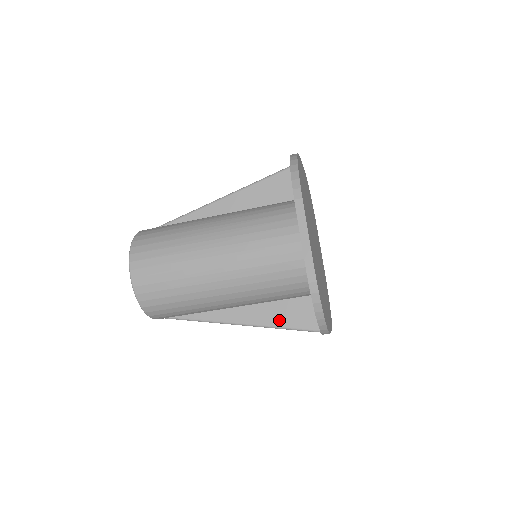
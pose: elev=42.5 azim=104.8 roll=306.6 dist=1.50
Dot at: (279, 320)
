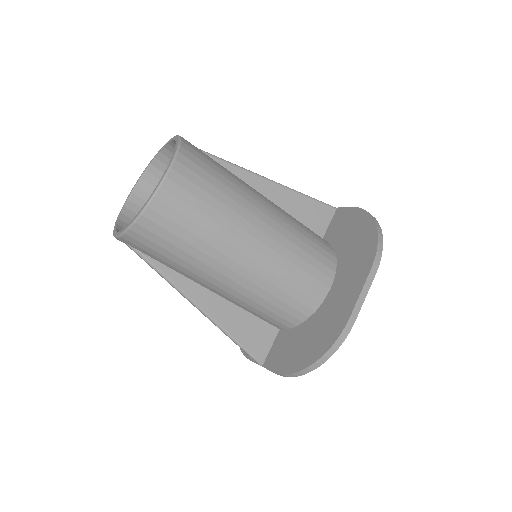
Dot at: (236, 330)
